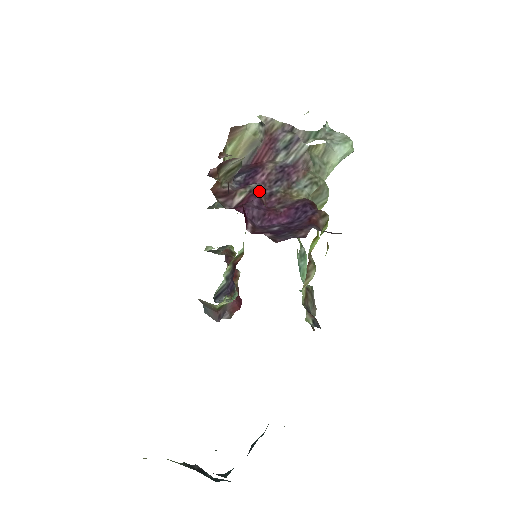
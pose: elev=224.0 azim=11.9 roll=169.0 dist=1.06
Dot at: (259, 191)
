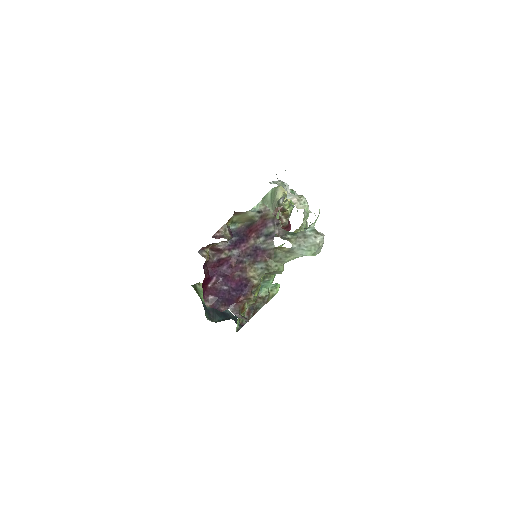
Dot at: (234, 258)
